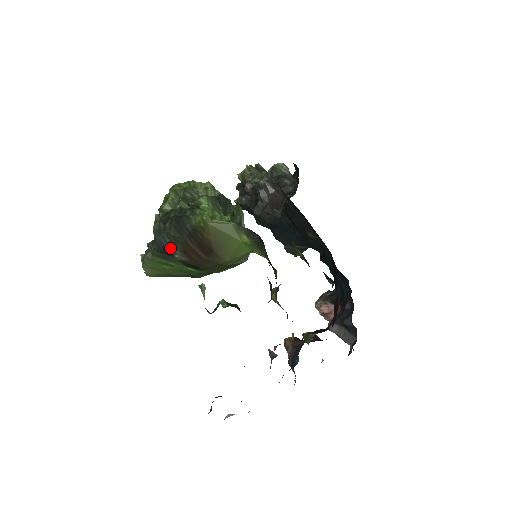
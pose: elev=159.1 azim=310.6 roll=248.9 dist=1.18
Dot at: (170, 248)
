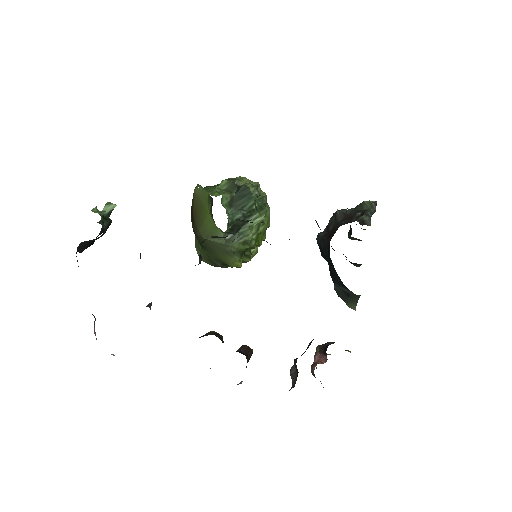
Dot at: occluded
